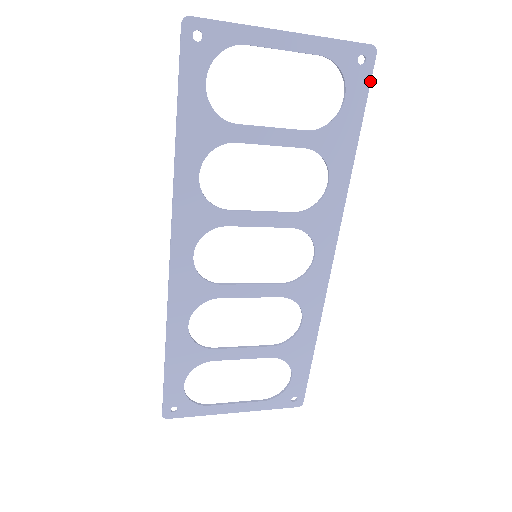
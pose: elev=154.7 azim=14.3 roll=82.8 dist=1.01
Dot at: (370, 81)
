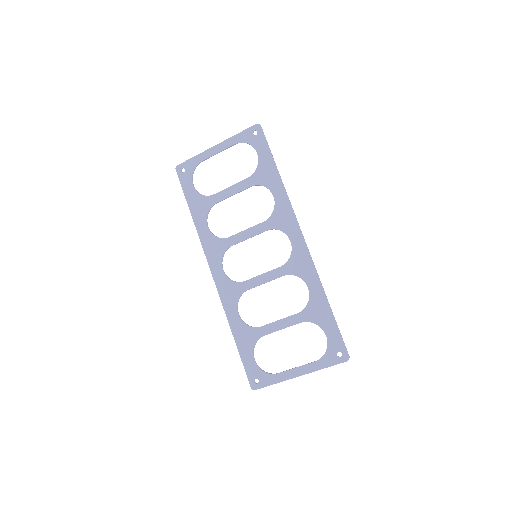
Dot at: (265, 138)
